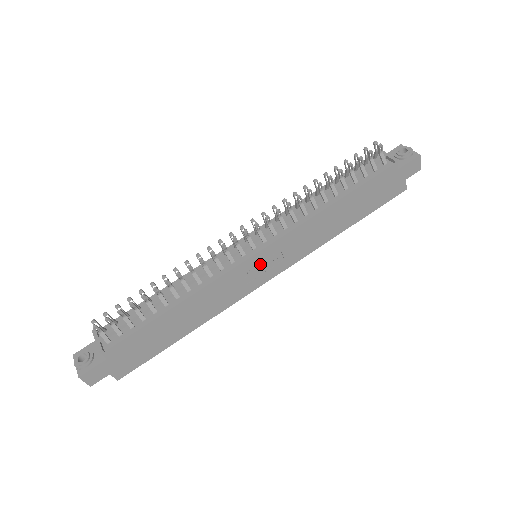
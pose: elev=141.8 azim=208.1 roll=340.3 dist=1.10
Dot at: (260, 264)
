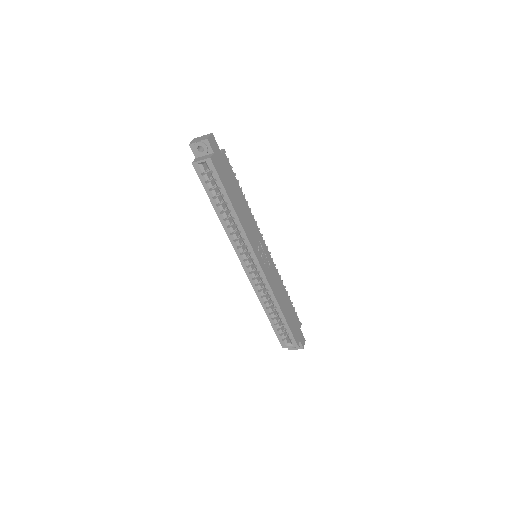
Dot at: (264, 253)
